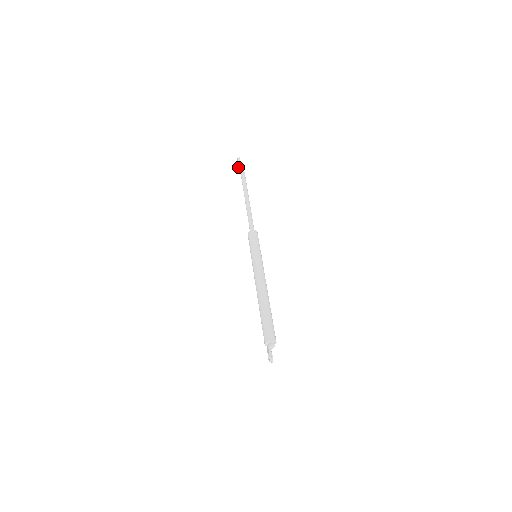
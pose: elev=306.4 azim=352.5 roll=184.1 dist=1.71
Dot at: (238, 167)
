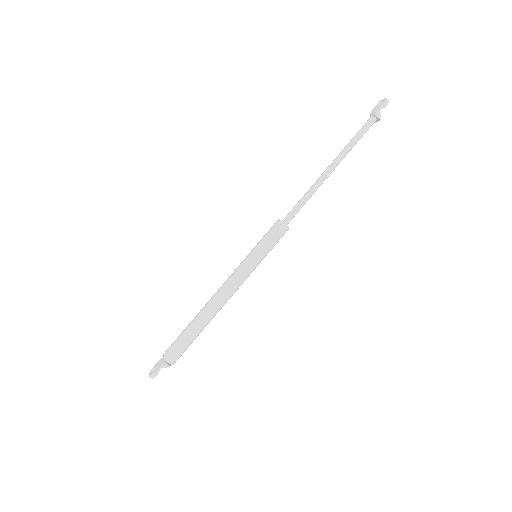
Dot at: (373, 109)
